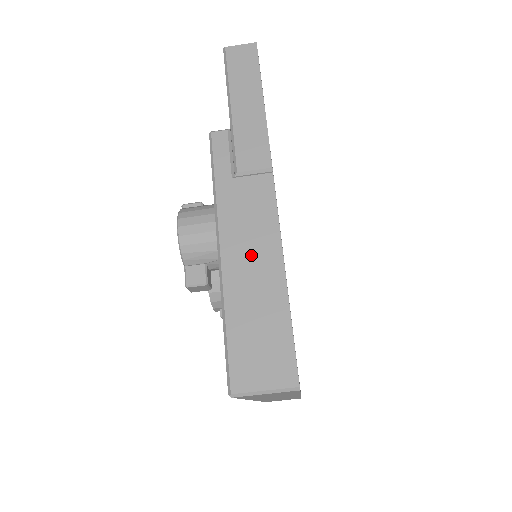
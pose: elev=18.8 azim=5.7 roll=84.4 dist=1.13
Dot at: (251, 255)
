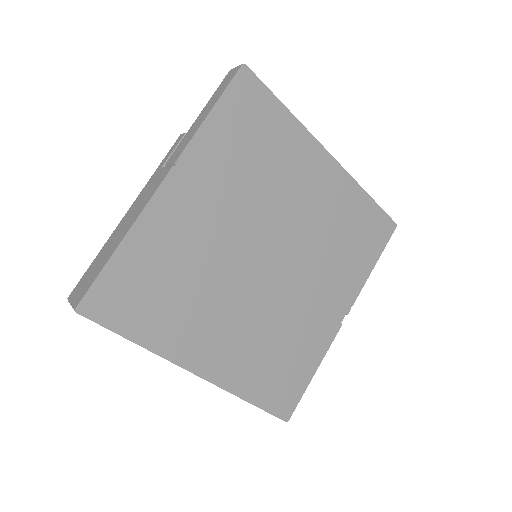
Dot at: (128, 220)
